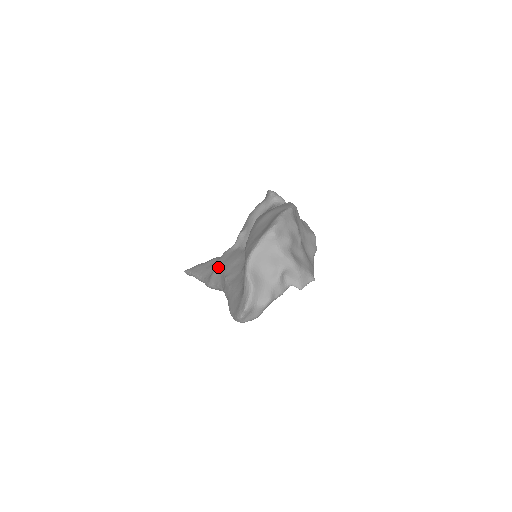
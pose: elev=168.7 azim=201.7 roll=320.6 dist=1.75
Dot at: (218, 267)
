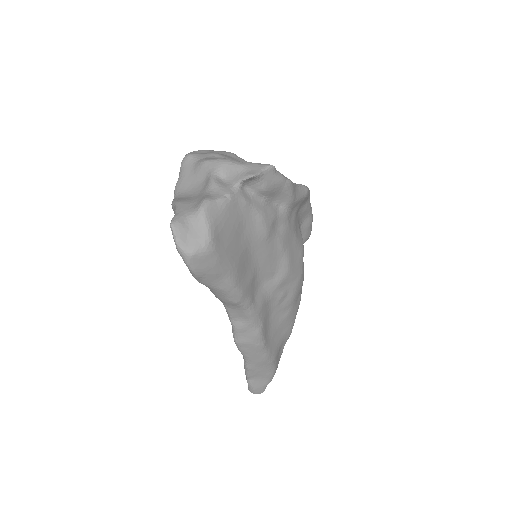
Dot at: occluded
